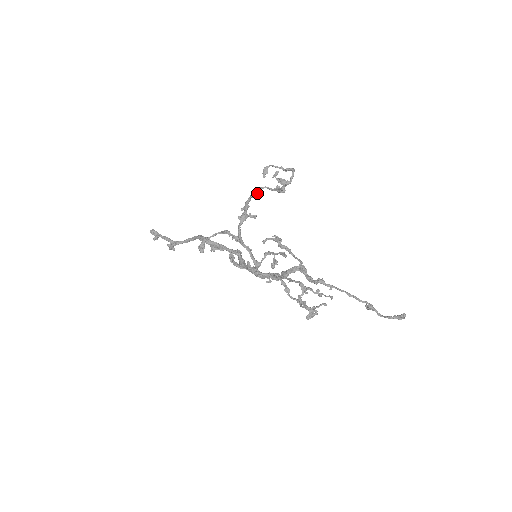
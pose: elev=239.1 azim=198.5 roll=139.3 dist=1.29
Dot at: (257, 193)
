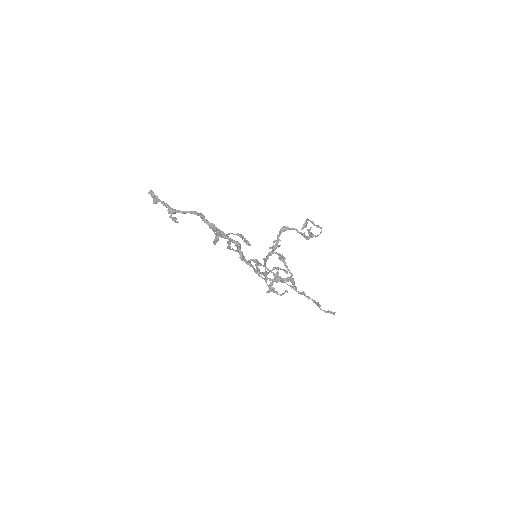
Dot at: (286, 230)
